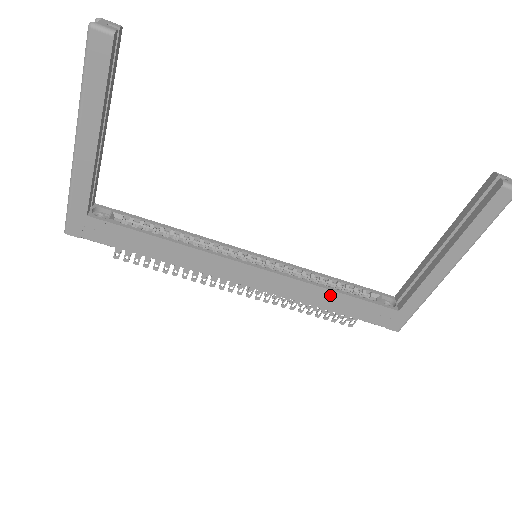
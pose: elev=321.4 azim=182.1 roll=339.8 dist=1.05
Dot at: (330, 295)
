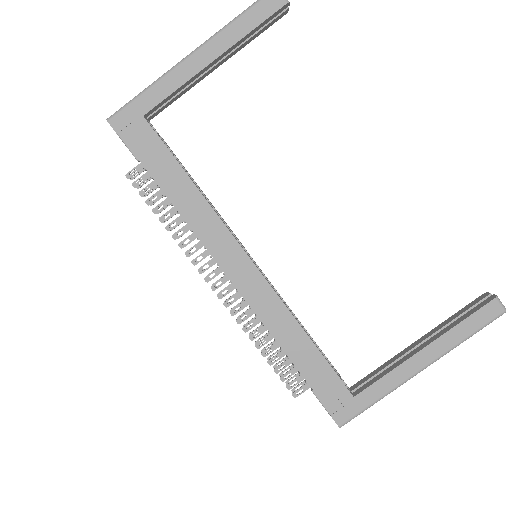
Dot at: (301, 337)
